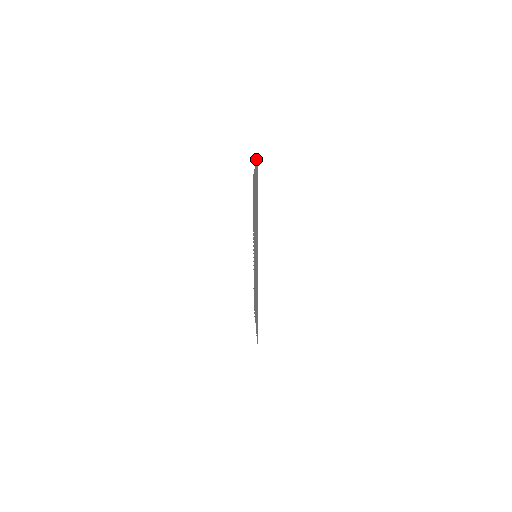
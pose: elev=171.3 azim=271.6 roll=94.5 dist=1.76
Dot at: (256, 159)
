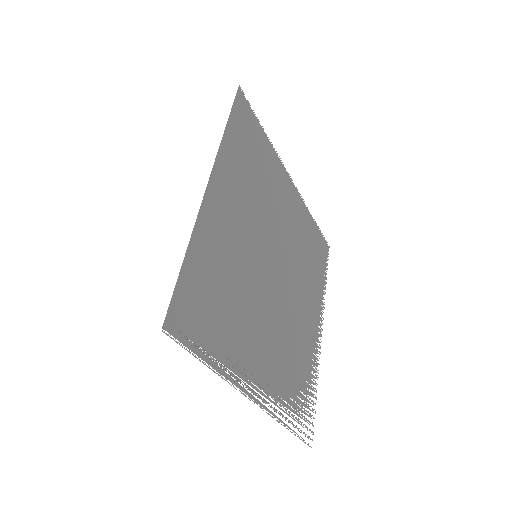
Dot at: (263, 132)
